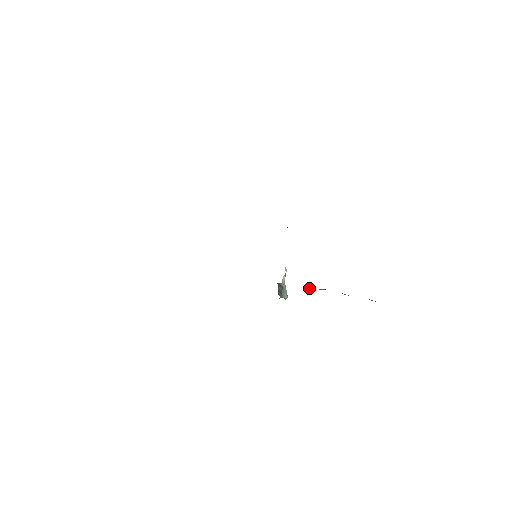
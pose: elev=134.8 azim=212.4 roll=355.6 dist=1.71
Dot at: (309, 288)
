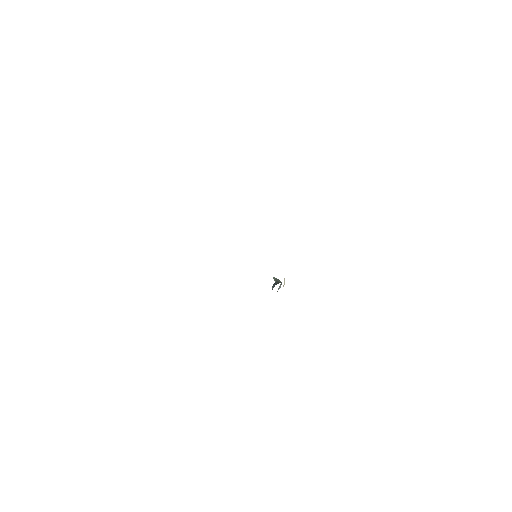
Dot at: occluded
